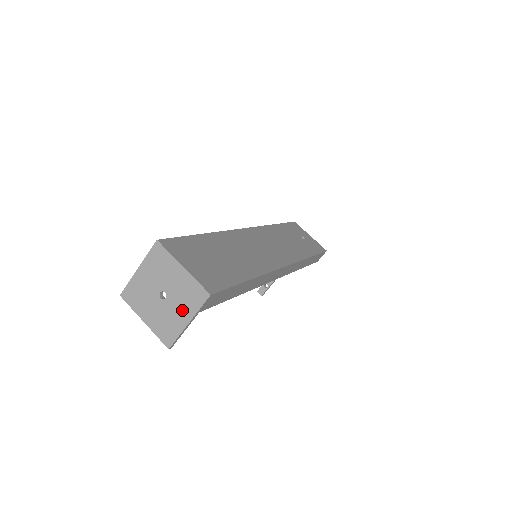
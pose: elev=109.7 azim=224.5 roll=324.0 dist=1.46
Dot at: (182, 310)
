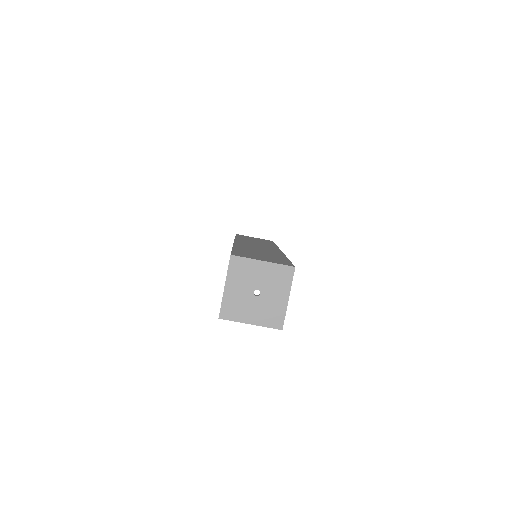
Dot at: (278, 293)
